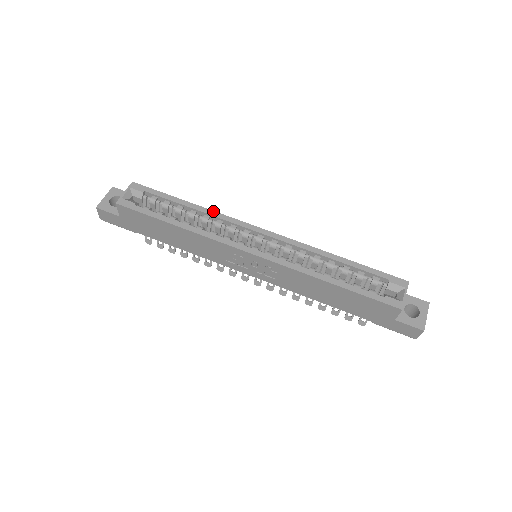
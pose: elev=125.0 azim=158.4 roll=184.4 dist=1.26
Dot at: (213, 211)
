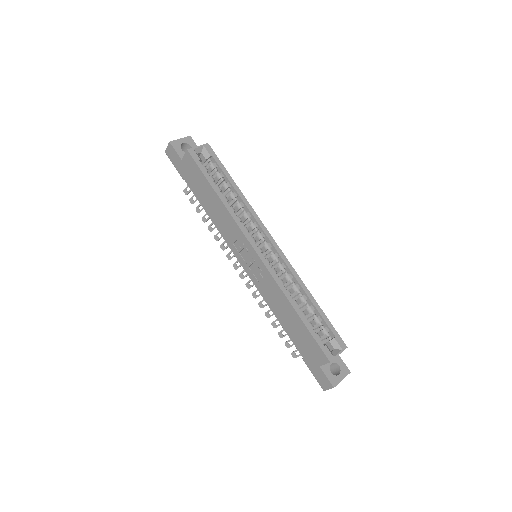
Dot at: (249, 204)
